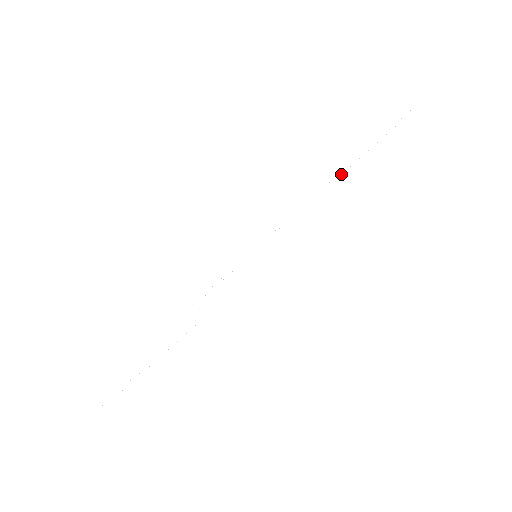
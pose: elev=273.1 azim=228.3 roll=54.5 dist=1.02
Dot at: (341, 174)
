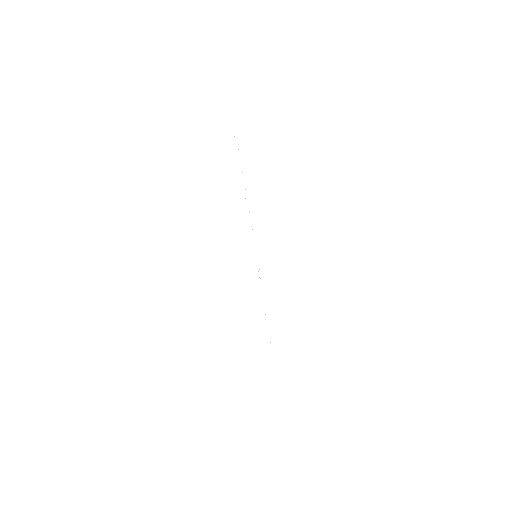
Dot at: occluded
